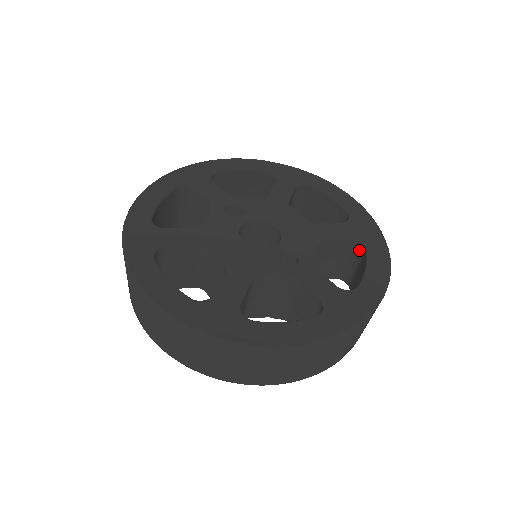
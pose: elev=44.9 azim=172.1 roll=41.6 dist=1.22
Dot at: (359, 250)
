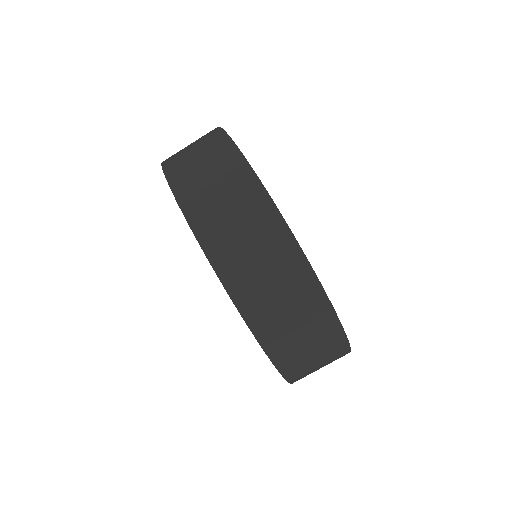
Dot at: occluded
